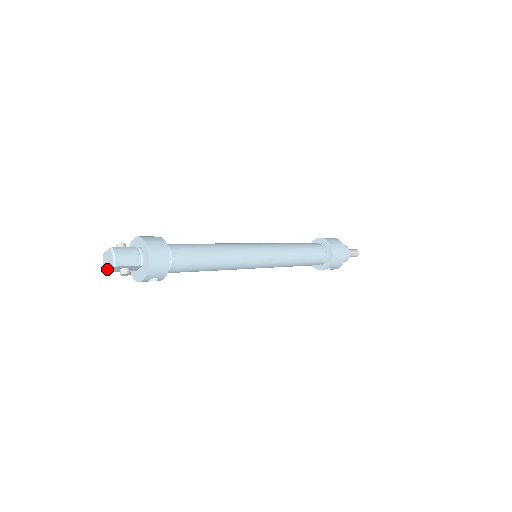
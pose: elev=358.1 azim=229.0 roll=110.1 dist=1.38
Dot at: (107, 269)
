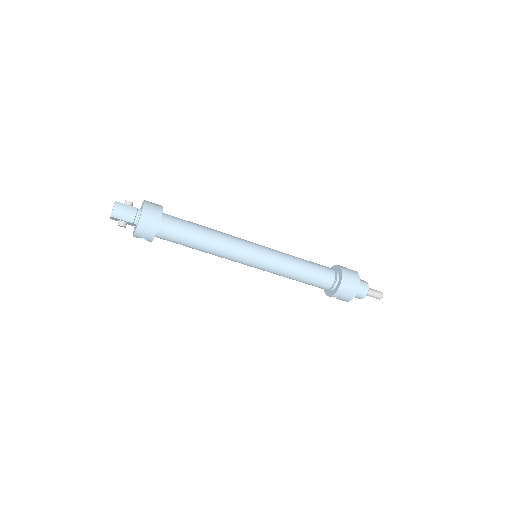
Dot at: occluded
